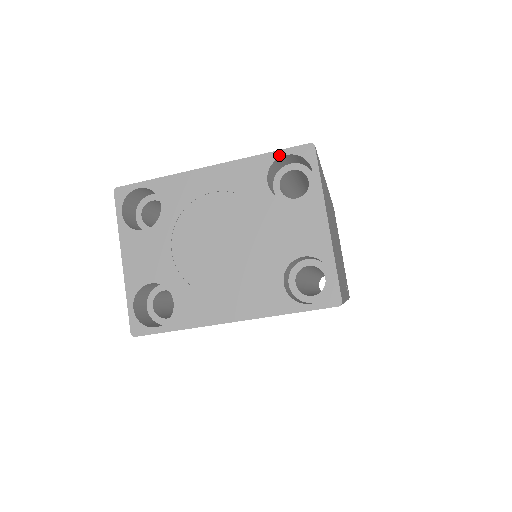
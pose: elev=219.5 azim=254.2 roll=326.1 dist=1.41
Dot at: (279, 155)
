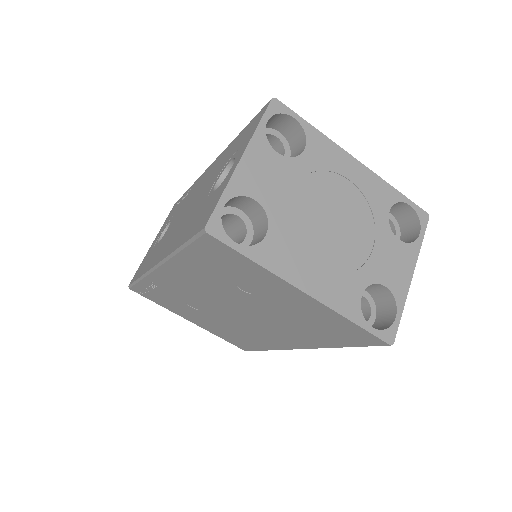
Dot at: (406, 201)
